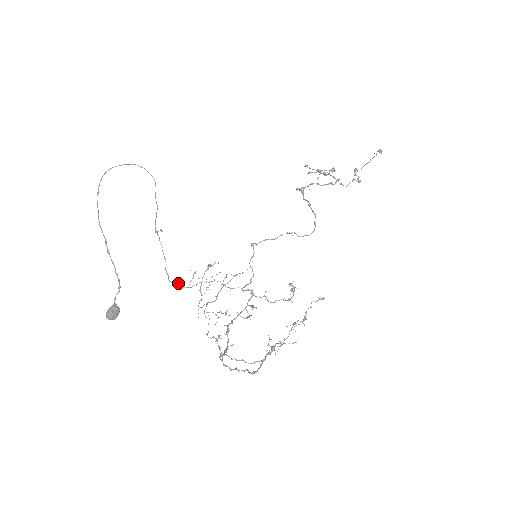
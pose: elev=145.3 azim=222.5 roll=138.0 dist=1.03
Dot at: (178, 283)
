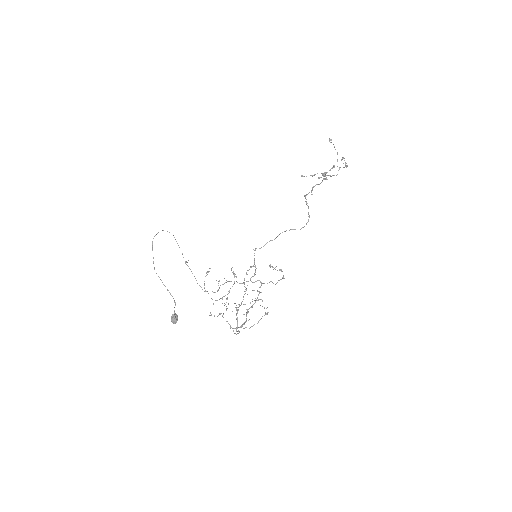
Dot at: occluded
